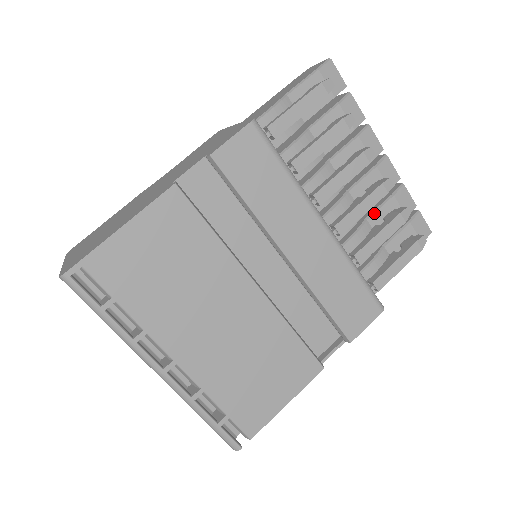
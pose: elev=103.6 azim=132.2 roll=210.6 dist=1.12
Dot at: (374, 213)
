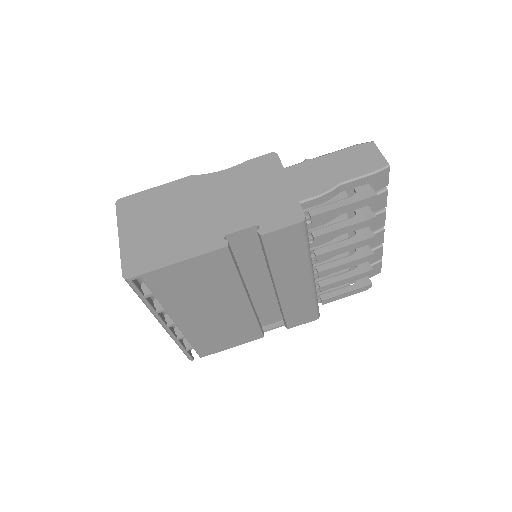
Dot at: occluded
